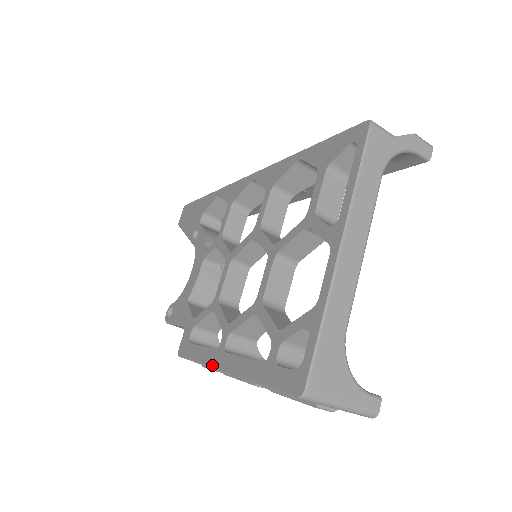
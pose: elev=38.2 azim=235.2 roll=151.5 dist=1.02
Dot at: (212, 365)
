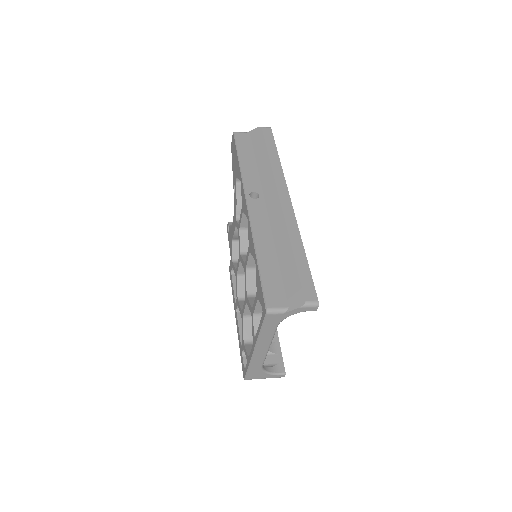
Dot at: (234, 308)
